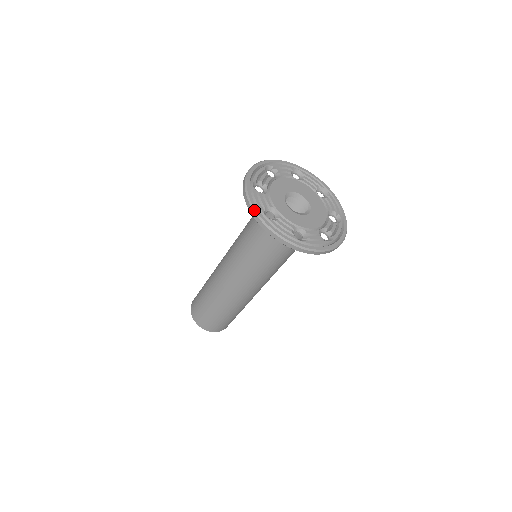
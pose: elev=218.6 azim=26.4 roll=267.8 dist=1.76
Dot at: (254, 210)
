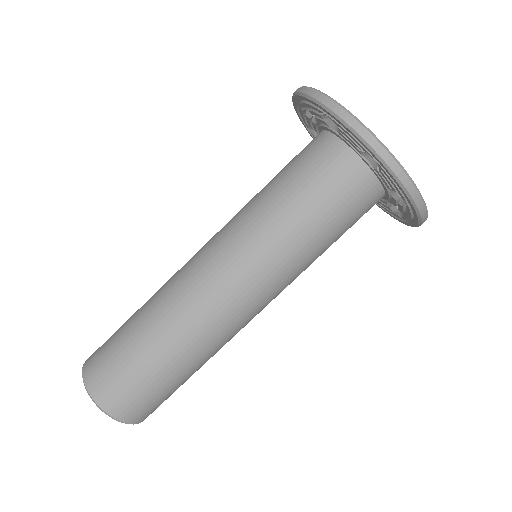
Dot at: (375, 136)
